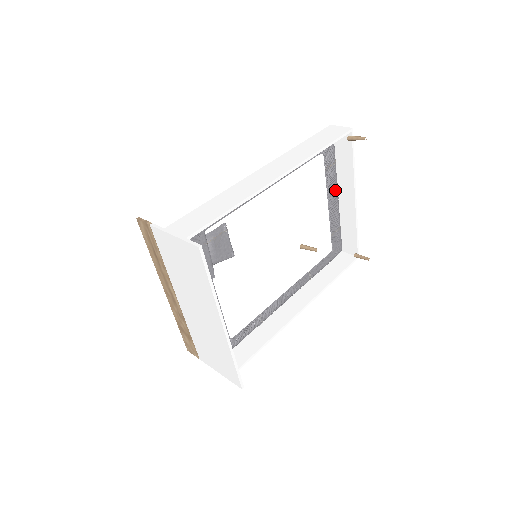
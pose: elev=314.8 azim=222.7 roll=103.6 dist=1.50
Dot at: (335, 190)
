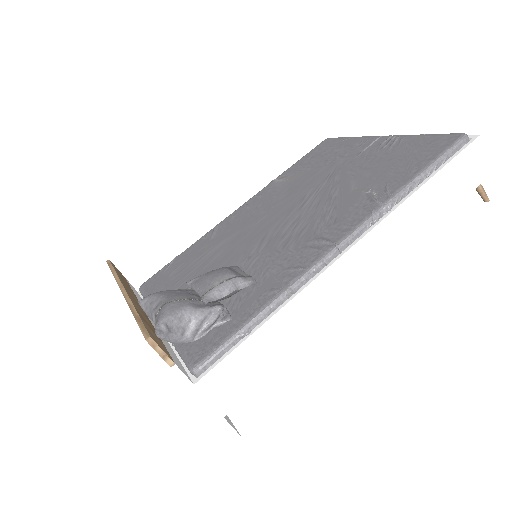
Dot at: occluded
